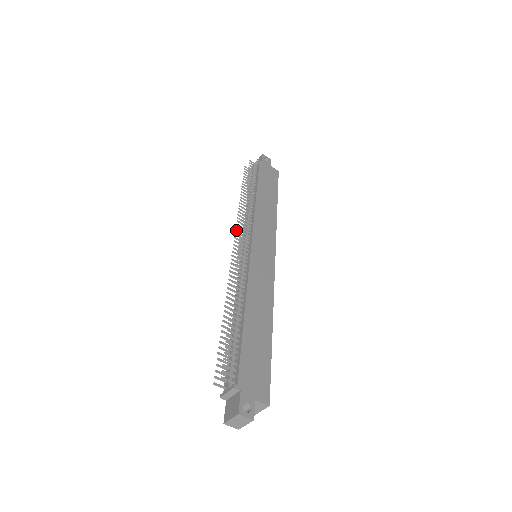
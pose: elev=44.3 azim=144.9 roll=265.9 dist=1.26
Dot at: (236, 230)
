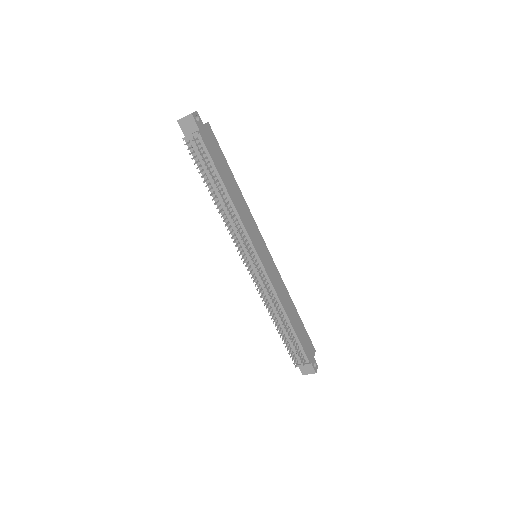
Dot at: (236, 246)
